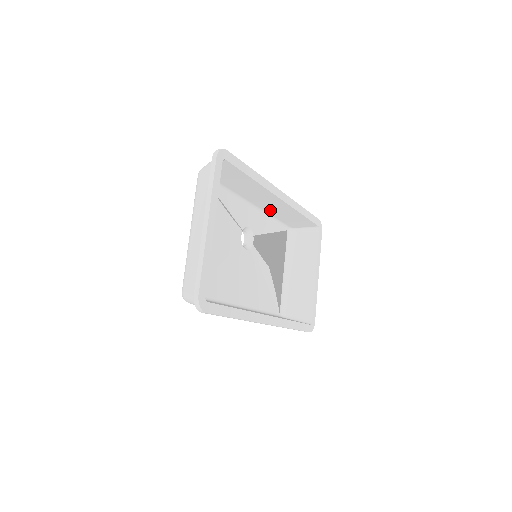
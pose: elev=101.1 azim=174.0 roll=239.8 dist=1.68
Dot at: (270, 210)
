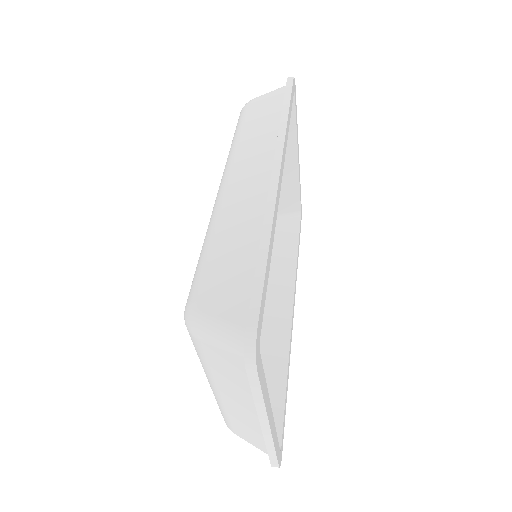
Dot at: occluded
